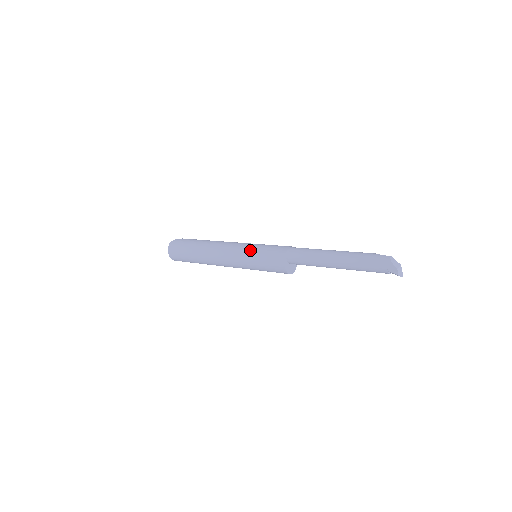
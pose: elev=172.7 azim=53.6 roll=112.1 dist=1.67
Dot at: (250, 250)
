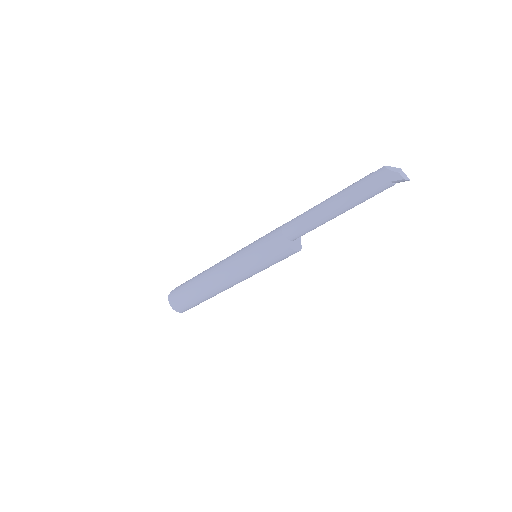
Dot at: (246, 252)
